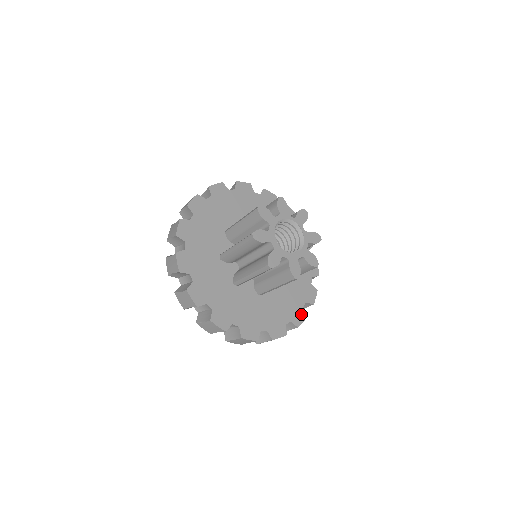
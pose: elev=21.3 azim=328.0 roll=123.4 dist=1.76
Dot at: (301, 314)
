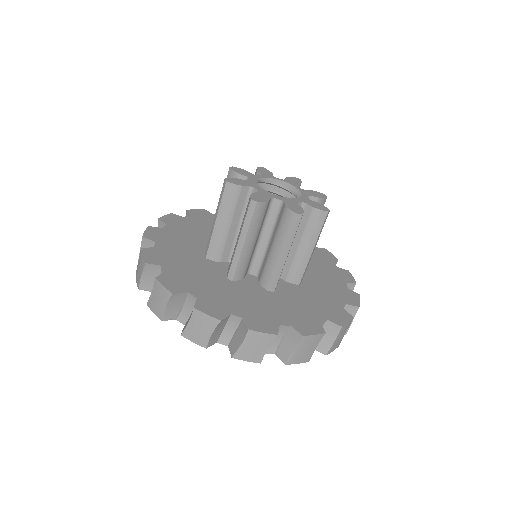
Dot at: (342, 314)
